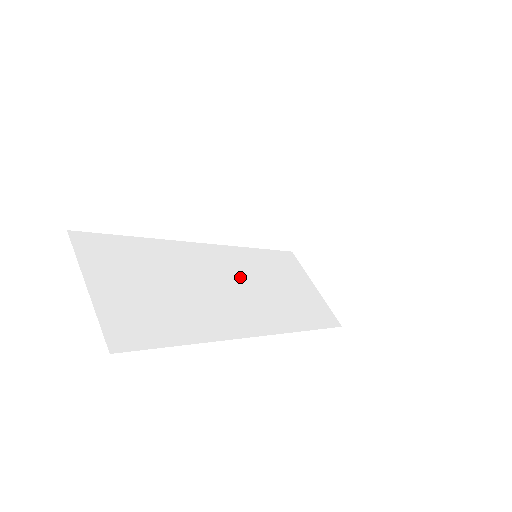
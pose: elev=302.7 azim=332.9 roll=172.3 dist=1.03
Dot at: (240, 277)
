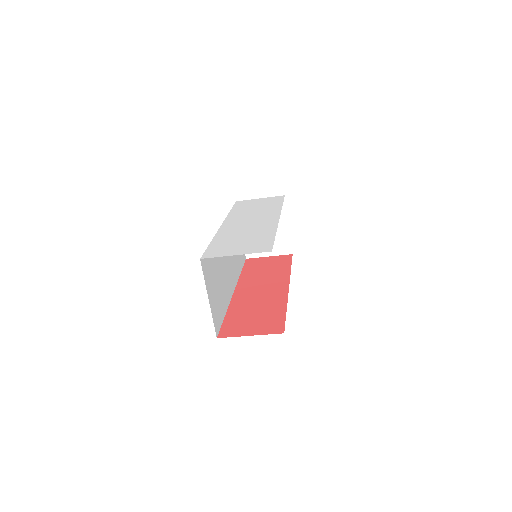
Dot at: occluded
